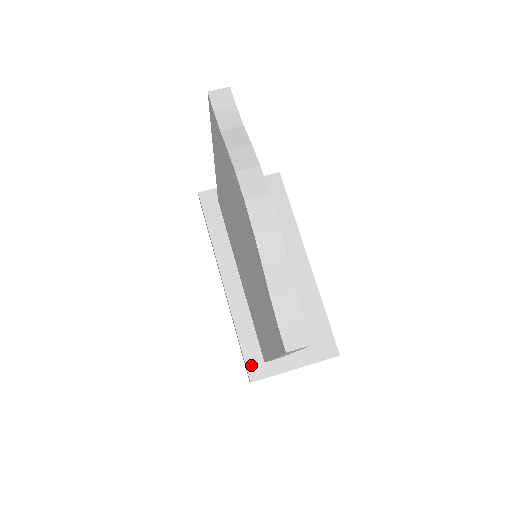
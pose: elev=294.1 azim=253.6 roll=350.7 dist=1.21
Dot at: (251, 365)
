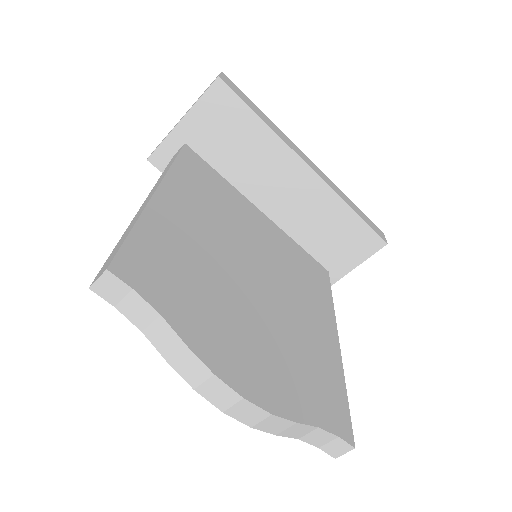
Dot at: occluded
